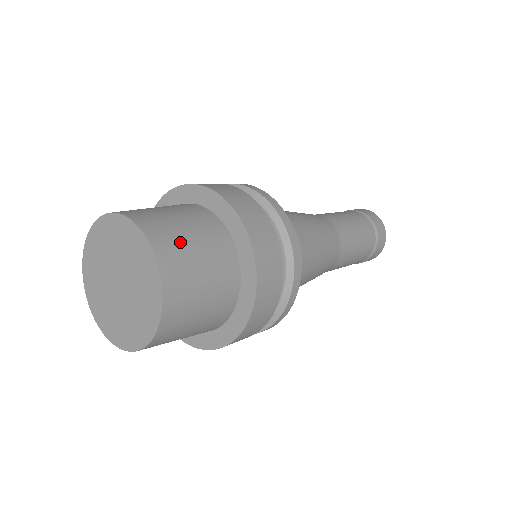
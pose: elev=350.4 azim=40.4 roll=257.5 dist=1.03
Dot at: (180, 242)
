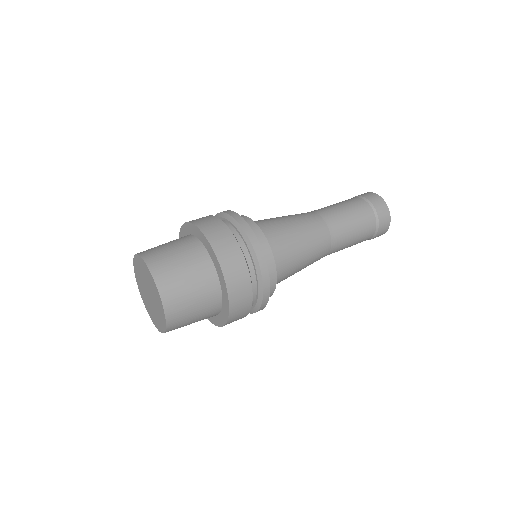
Dot at: (182, 298)
